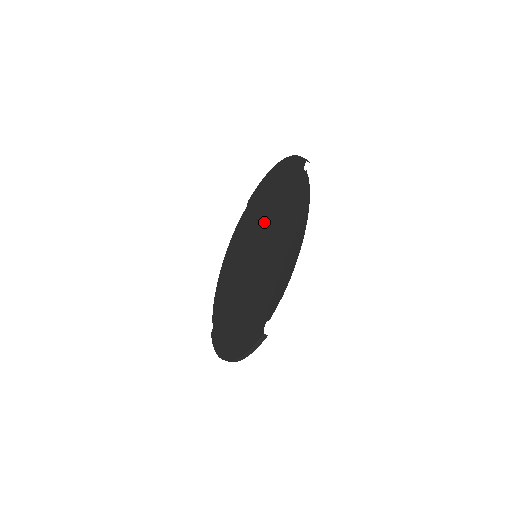
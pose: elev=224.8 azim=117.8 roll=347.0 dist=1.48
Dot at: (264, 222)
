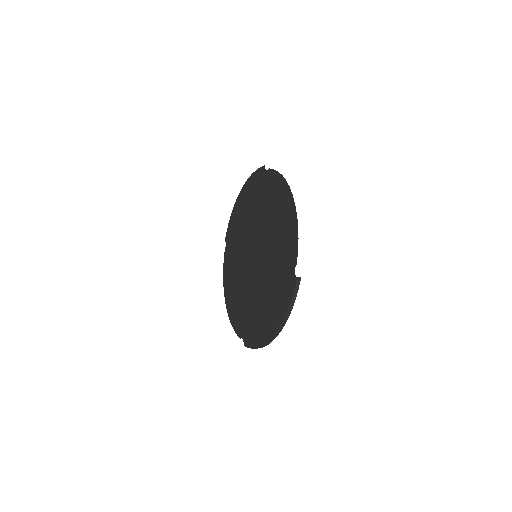
Dot at: (250, 230)
